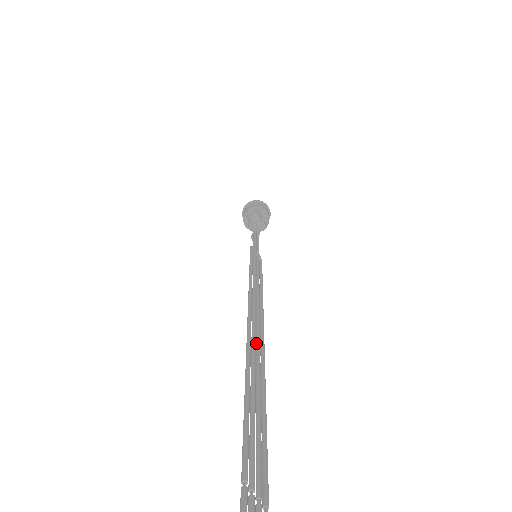
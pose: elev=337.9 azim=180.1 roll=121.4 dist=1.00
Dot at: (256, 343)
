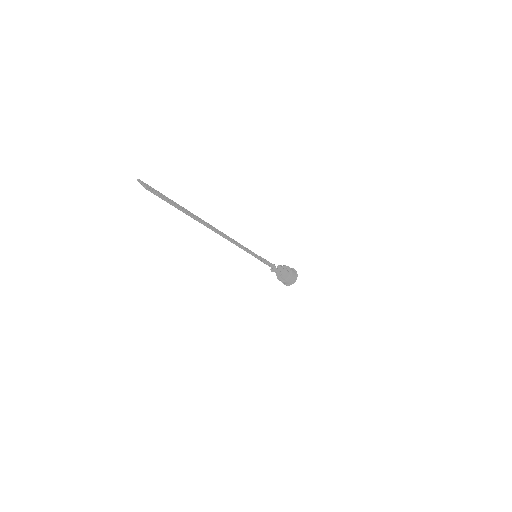
Dot at: occluded
